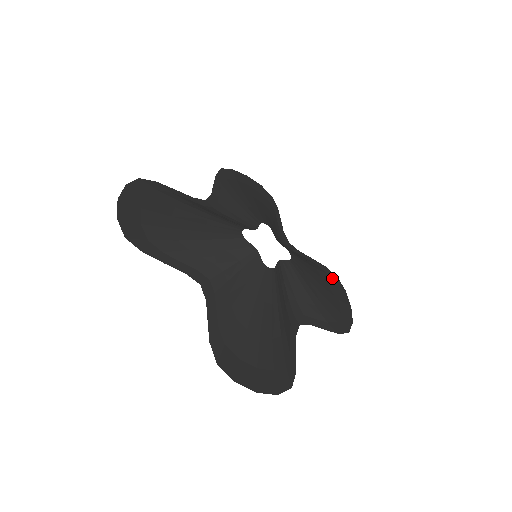
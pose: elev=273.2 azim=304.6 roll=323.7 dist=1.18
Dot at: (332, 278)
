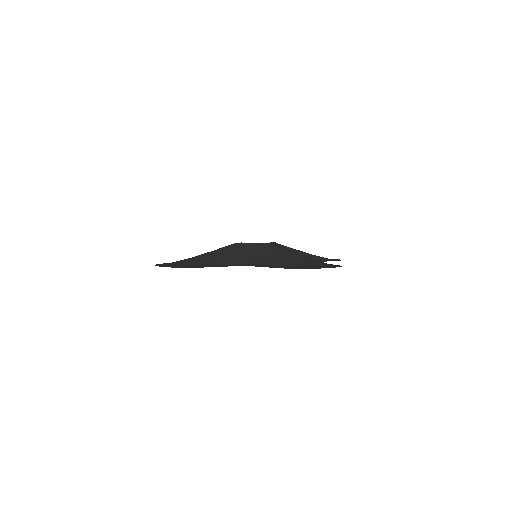
Dot at: occluded
